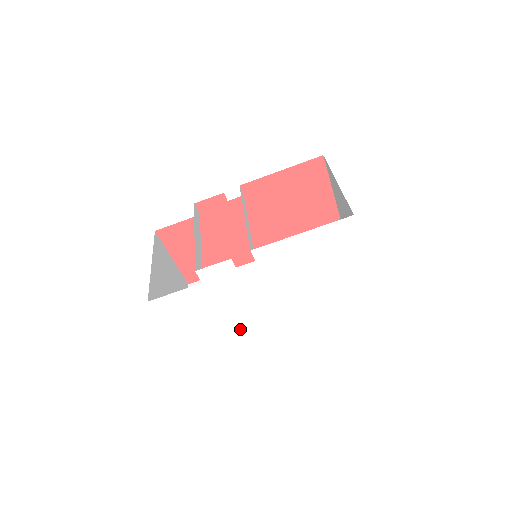
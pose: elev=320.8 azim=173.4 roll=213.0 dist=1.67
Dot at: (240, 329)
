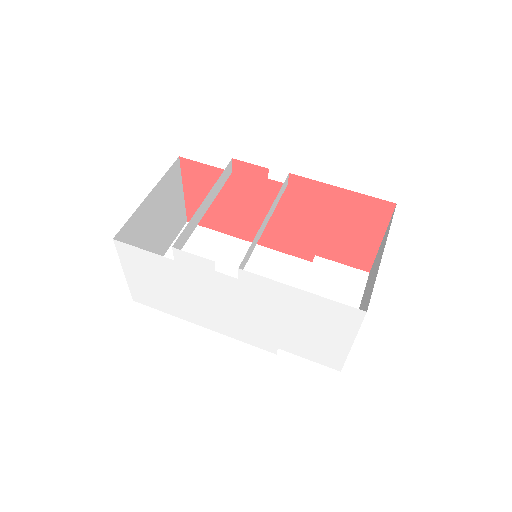
Dot at: (193, 315)
